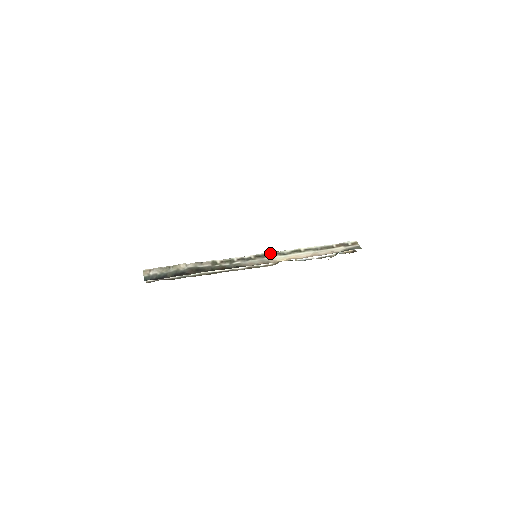
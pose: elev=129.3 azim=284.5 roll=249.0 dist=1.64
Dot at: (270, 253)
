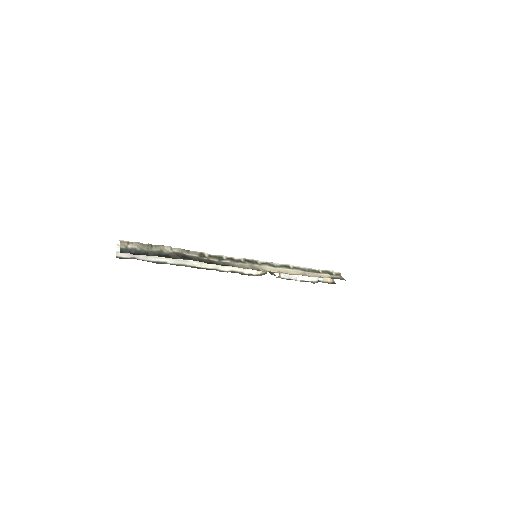
Dot at: (260, 261)
